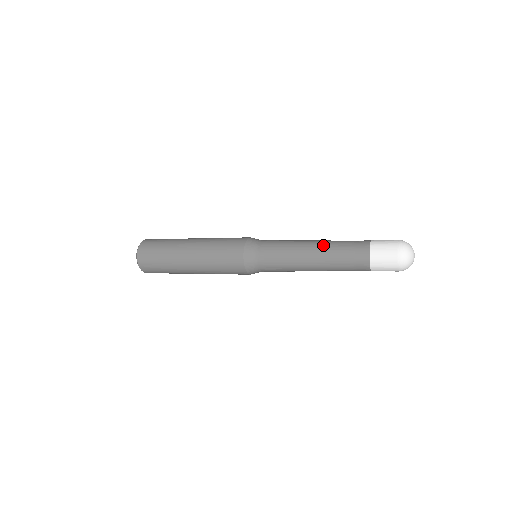
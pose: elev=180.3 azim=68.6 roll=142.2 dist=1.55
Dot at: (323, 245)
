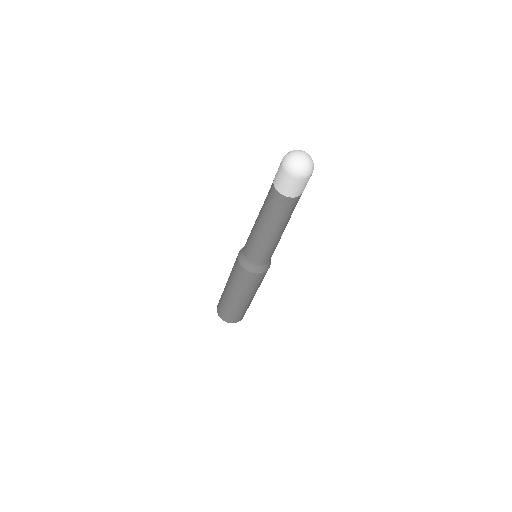
Dot at: occluded
